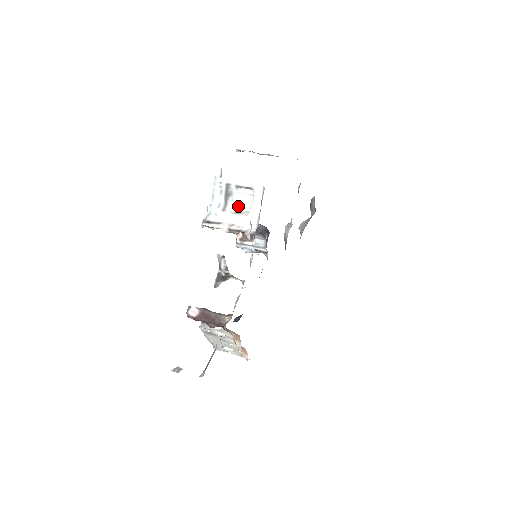
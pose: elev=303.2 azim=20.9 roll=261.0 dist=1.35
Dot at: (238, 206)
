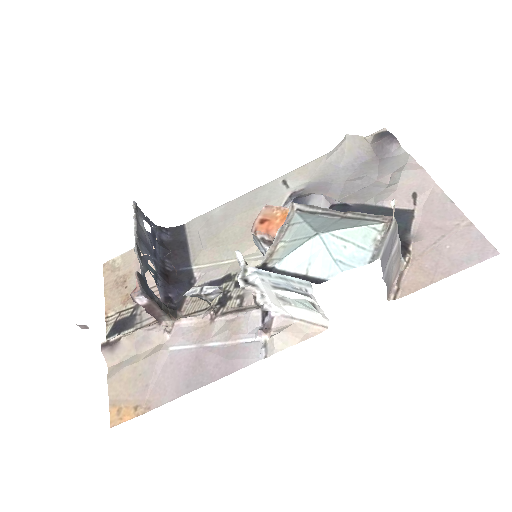
Dot at: occluded
